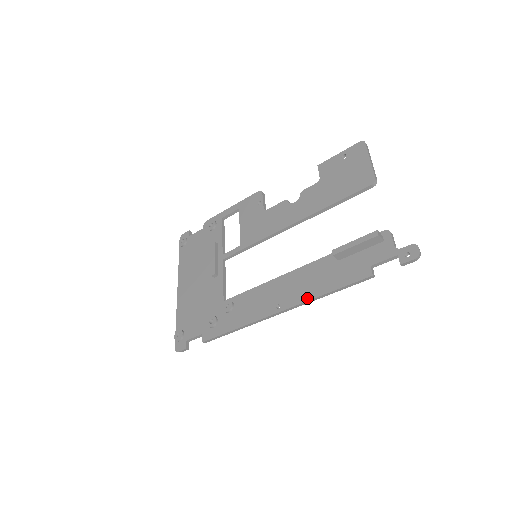
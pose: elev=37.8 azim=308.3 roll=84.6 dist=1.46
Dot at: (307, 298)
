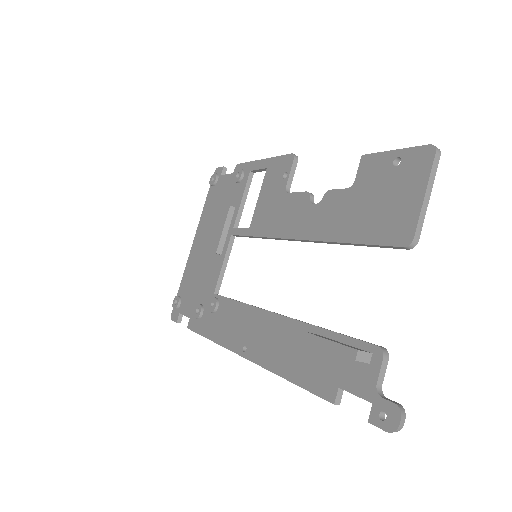
Dot at: (268, 366)
